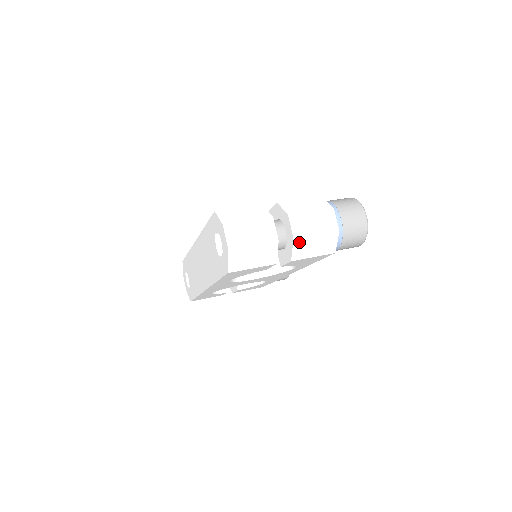
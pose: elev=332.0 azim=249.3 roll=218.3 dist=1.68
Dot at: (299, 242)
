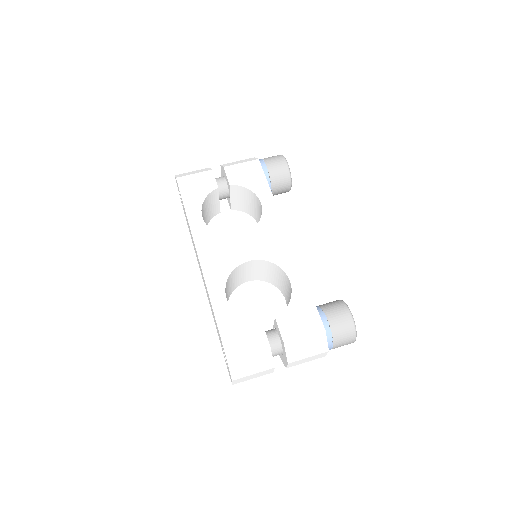
Dot at: occluded
